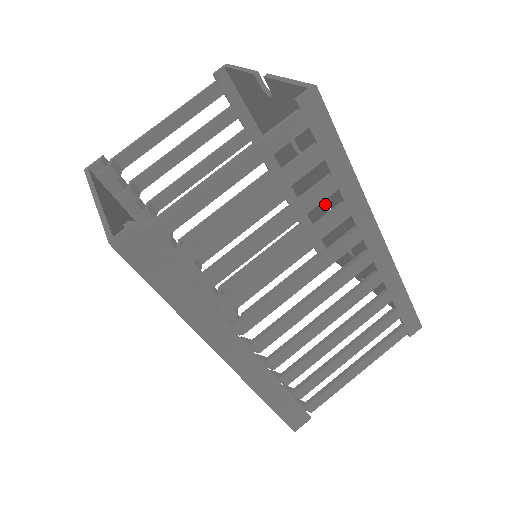
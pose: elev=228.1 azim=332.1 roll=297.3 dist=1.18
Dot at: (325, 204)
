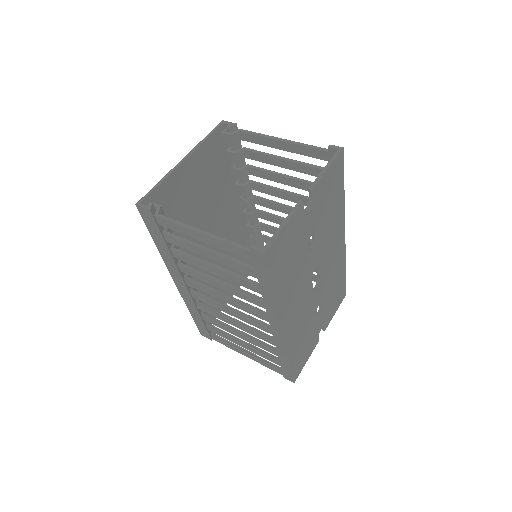
Dot at: (319, 278)
